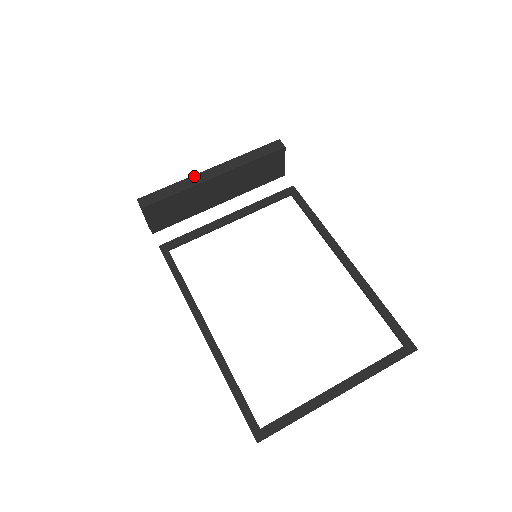
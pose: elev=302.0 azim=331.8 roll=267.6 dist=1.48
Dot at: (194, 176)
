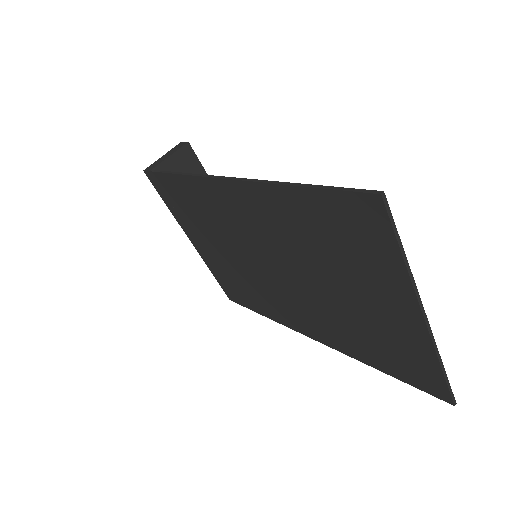
Dot at: occluded
